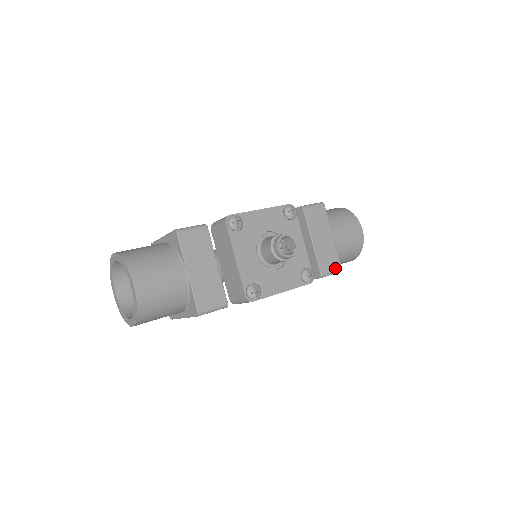
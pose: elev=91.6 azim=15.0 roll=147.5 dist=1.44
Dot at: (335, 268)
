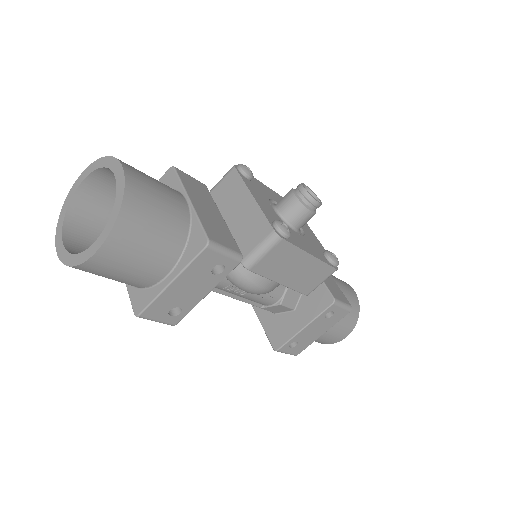
Dot at: (345, 301)
